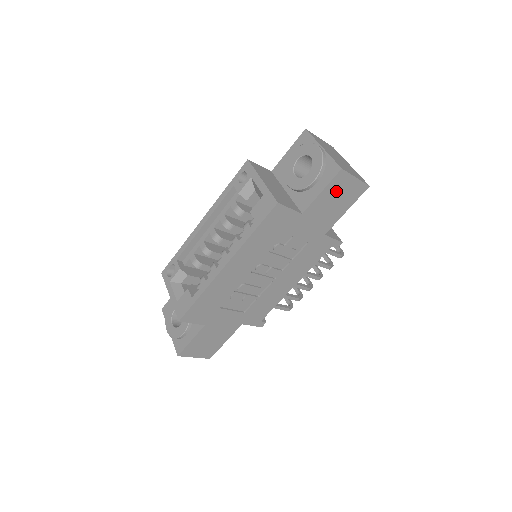
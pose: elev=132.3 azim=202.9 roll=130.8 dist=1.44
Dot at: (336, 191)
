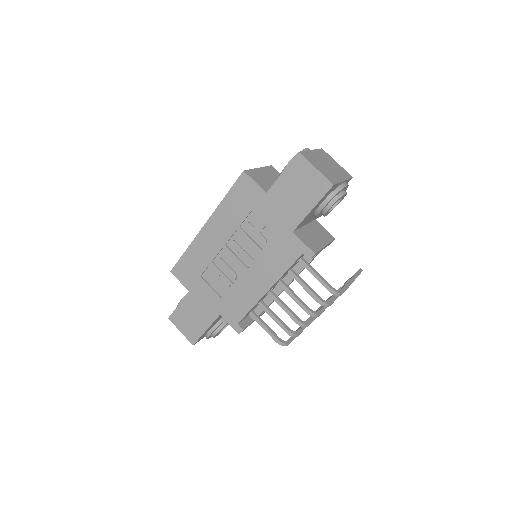
Dot at: (297, 178)
